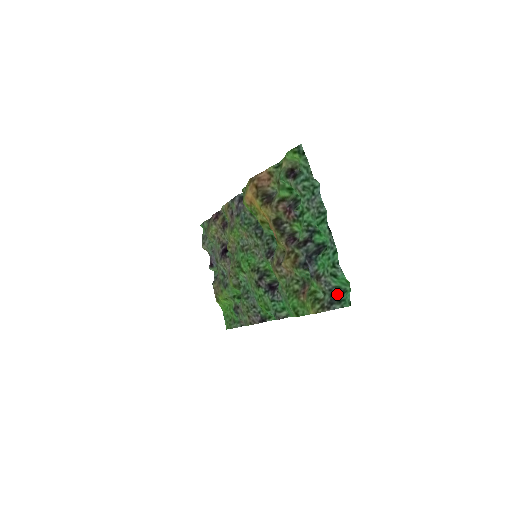
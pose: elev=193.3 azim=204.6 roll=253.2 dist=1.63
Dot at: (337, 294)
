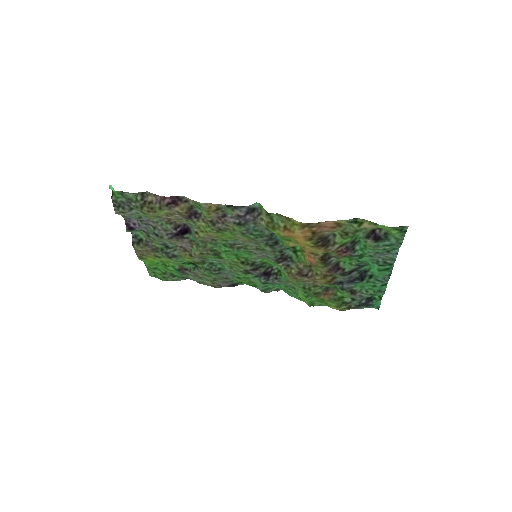
Dot at: (366, 301)
